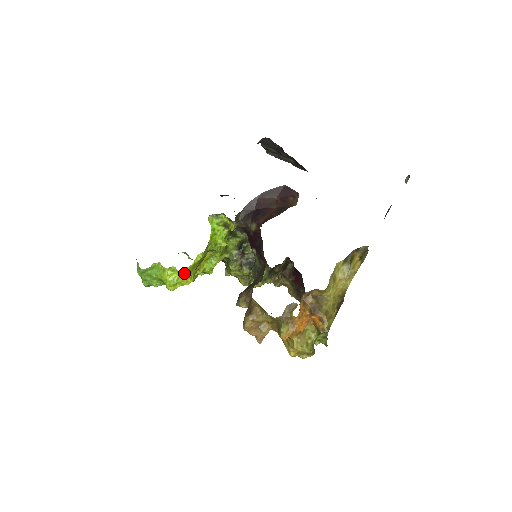
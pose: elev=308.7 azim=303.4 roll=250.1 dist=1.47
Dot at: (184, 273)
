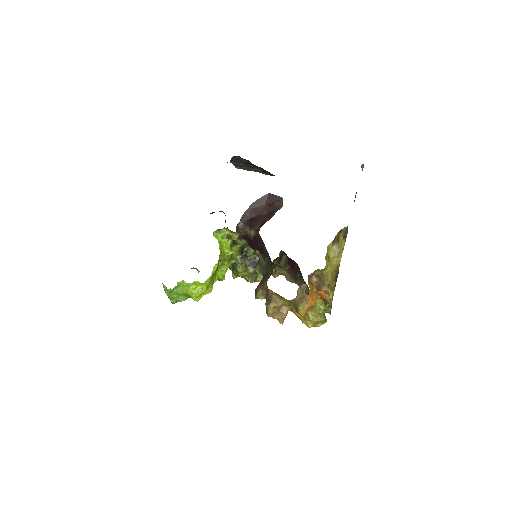
Dot at: (206, 284)
